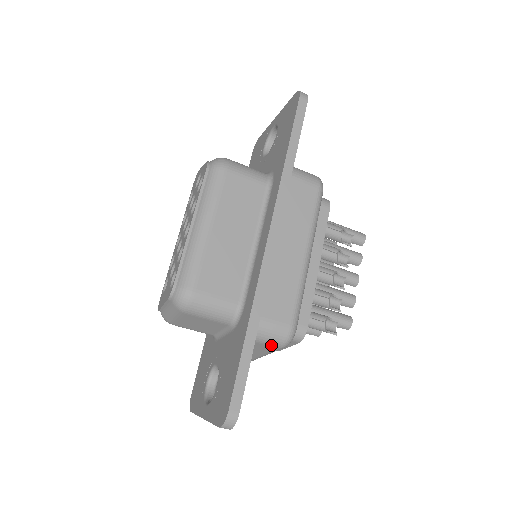
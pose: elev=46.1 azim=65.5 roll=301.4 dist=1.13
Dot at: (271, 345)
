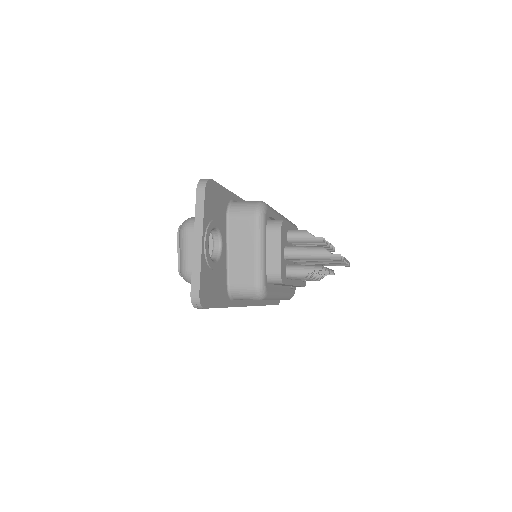
Dot at: occluded
